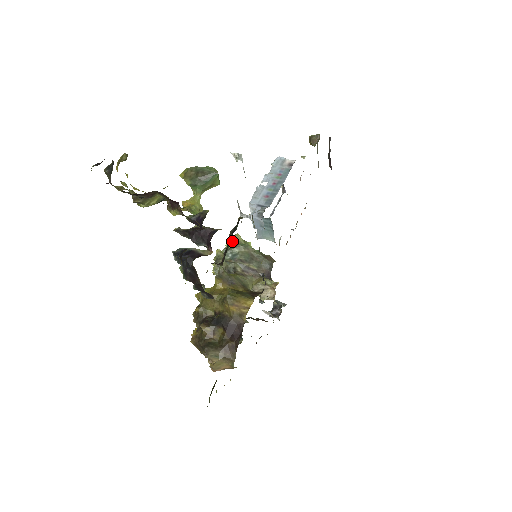
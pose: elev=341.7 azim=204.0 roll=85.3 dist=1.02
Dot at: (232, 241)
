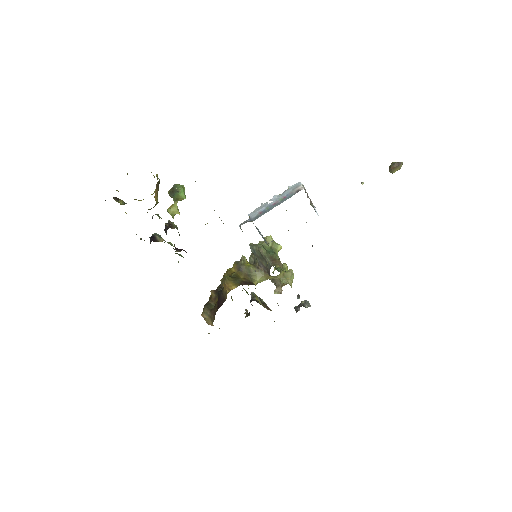
Dot at: occluded
